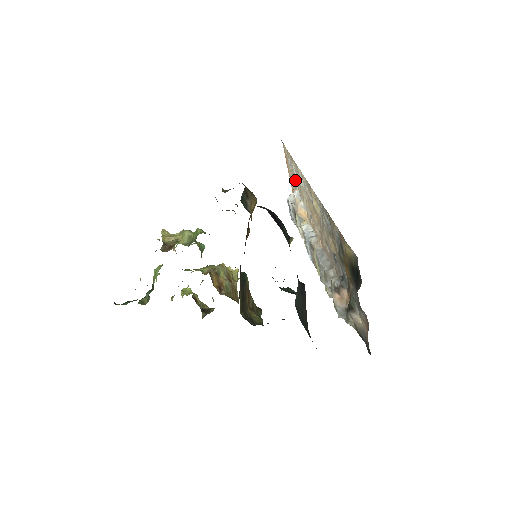
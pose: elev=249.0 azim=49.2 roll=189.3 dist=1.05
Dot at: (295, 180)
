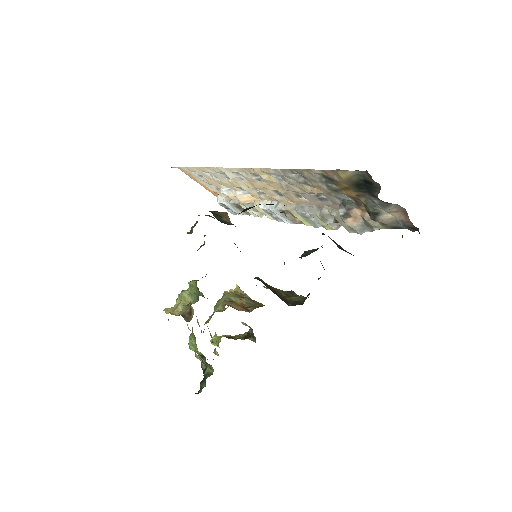
Dot at: (215, 182)
